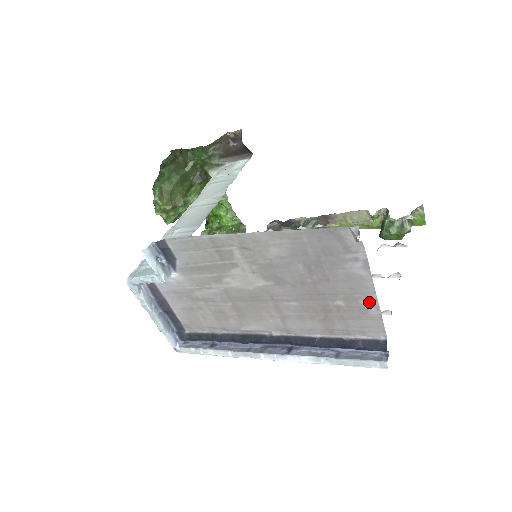
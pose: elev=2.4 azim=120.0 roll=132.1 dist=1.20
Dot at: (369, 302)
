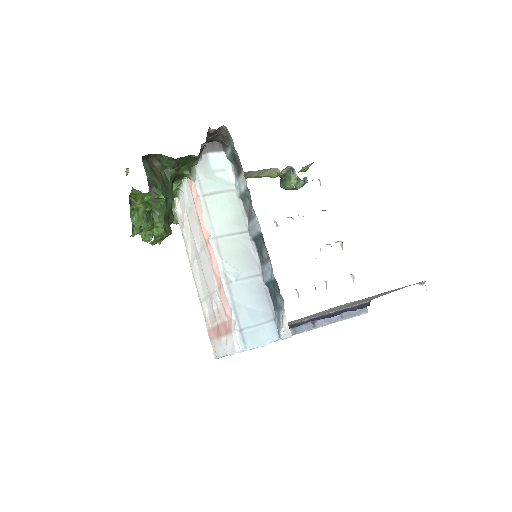
Dot at: occluded
